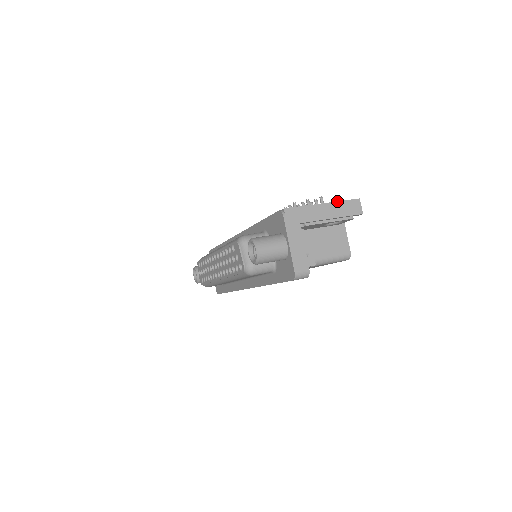
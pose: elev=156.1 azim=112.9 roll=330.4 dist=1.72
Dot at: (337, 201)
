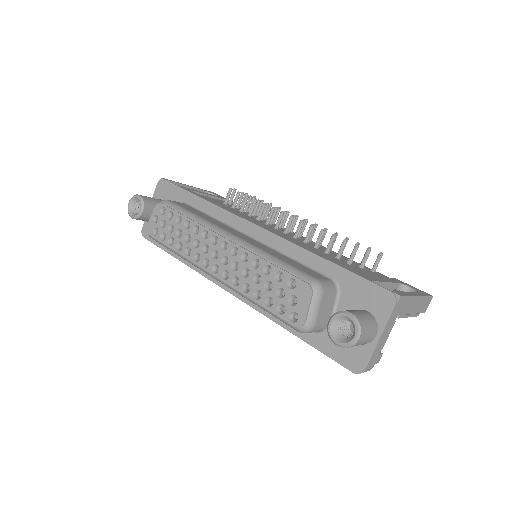
Dot at: (424, 295)
